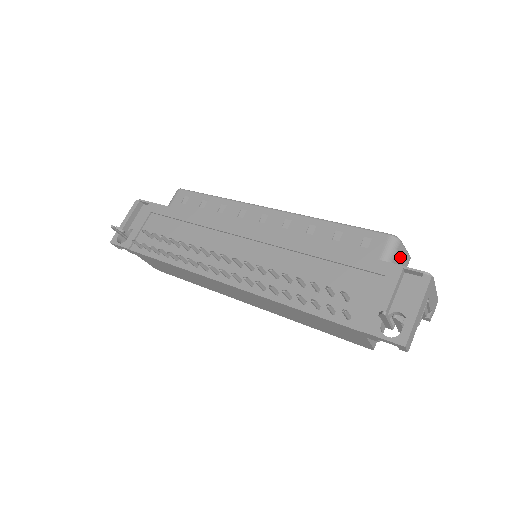
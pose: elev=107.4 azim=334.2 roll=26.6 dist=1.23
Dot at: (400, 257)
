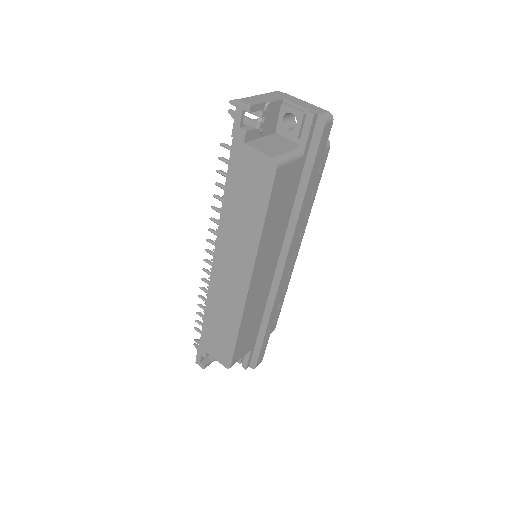
Dot at: occluded
